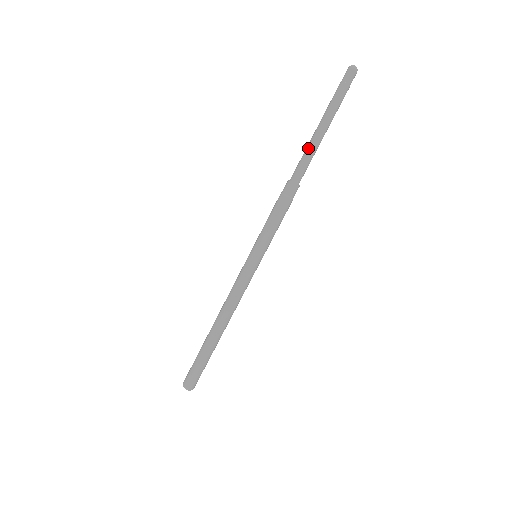
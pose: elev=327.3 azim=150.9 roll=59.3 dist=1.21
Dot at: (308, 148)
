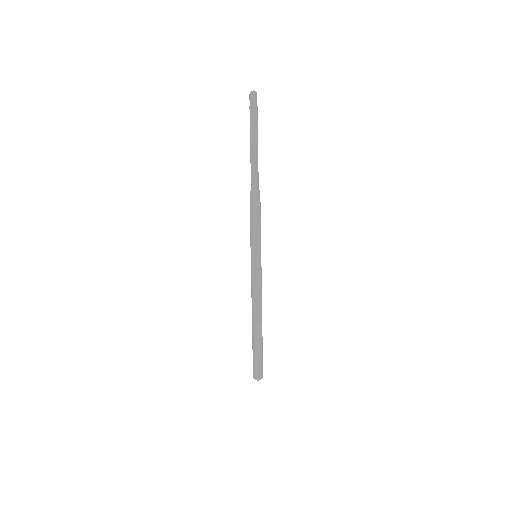
Dot at: (253, 162)
